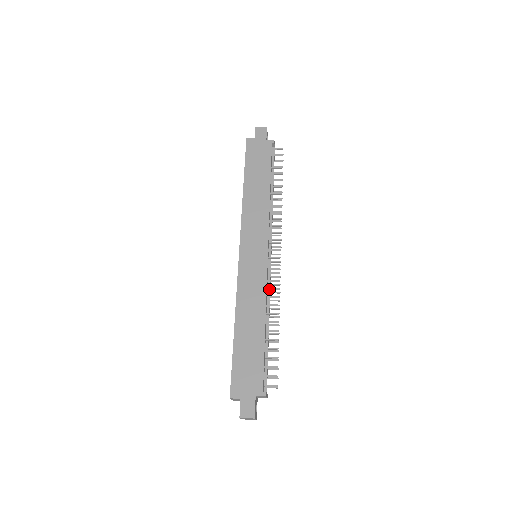
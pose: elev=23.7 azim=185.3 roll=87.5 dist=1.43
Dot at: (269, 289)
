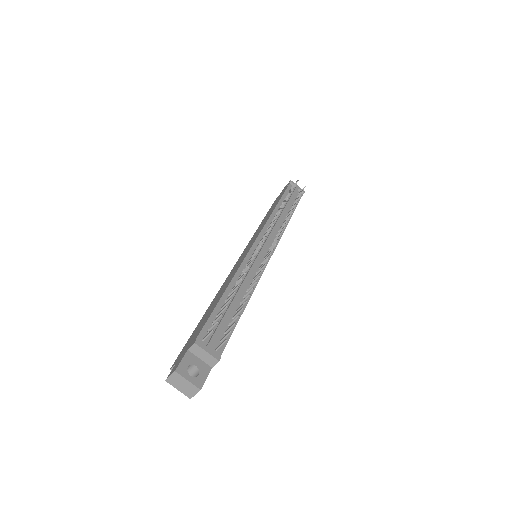
Dot at: (247, 264)
